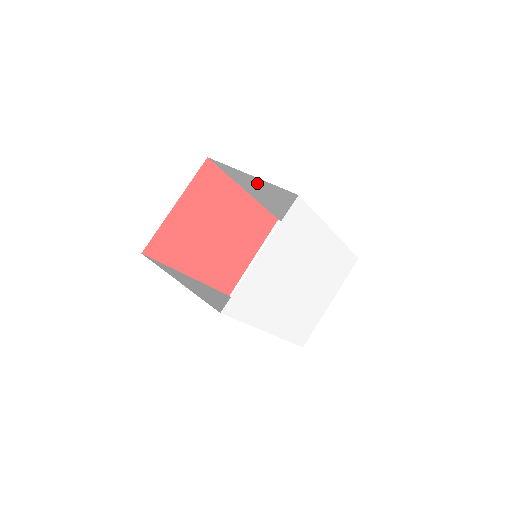
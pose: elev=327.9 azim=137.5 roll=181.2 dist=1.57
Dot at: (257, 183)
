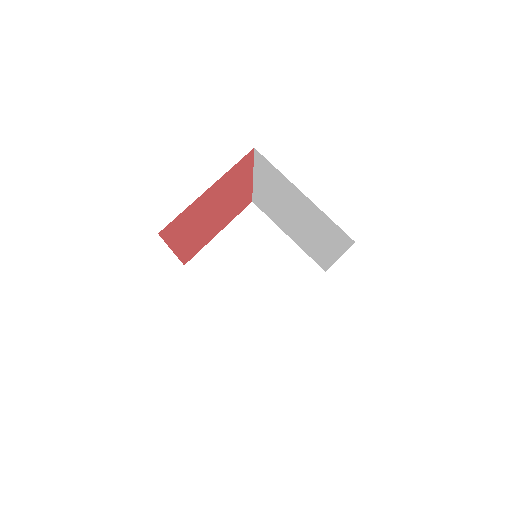
Dot at: (299, 199)
